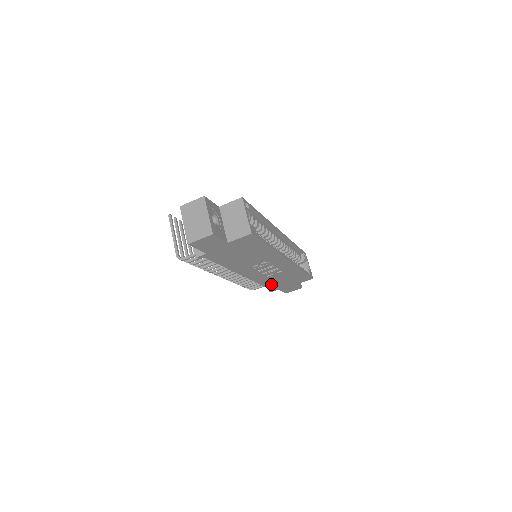
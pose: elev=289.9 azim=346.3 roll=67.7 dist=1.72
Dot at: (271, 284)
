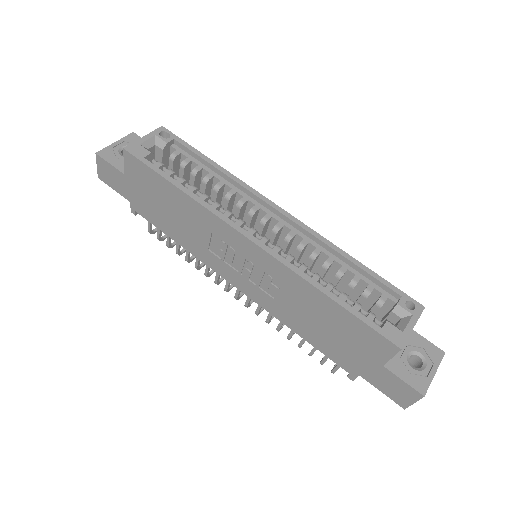
Dot at: (317, 340)
